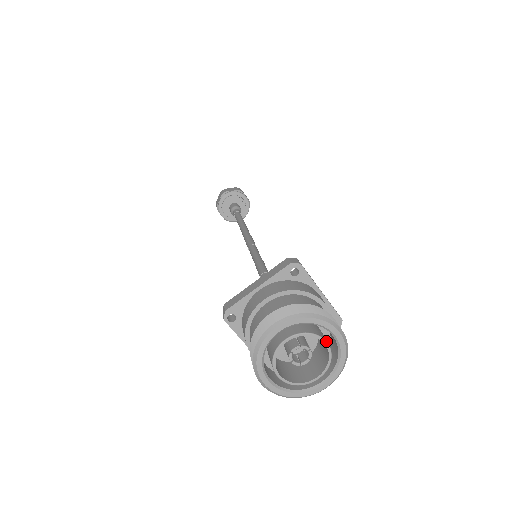
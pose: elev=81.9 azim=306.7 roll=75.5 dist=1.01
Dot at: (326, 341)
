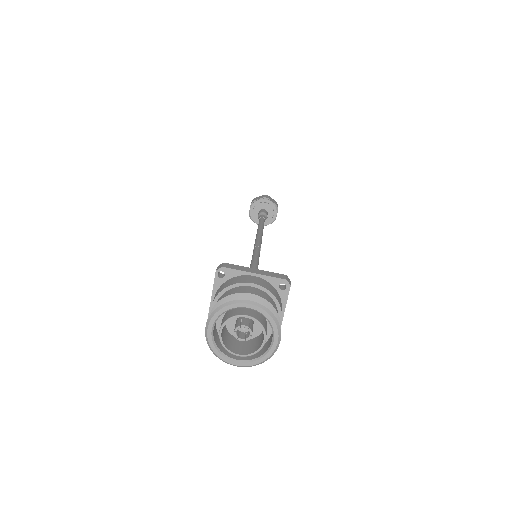
Dot at: occluded
